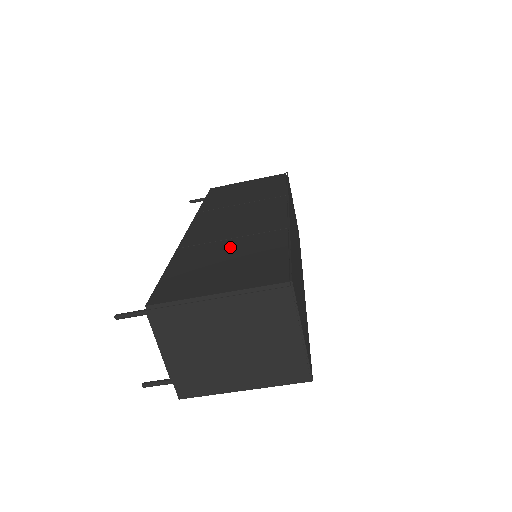
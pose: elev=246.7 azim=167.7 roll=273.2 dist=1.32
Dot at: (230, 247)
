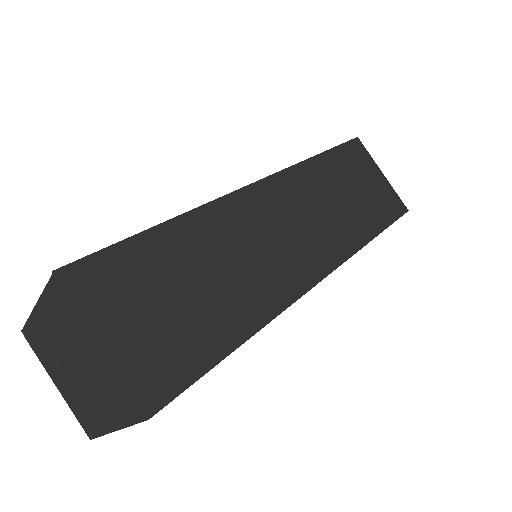
Dot at: occluded
